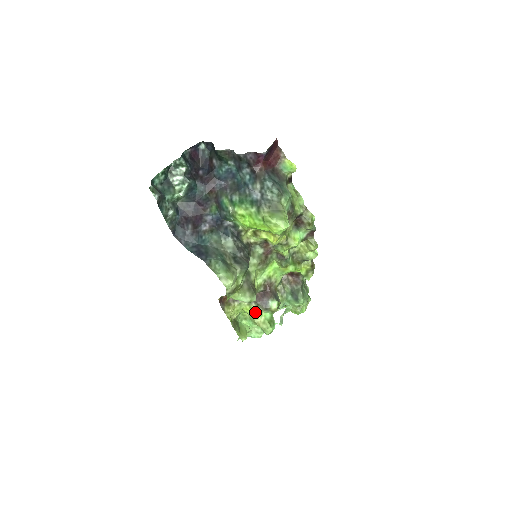
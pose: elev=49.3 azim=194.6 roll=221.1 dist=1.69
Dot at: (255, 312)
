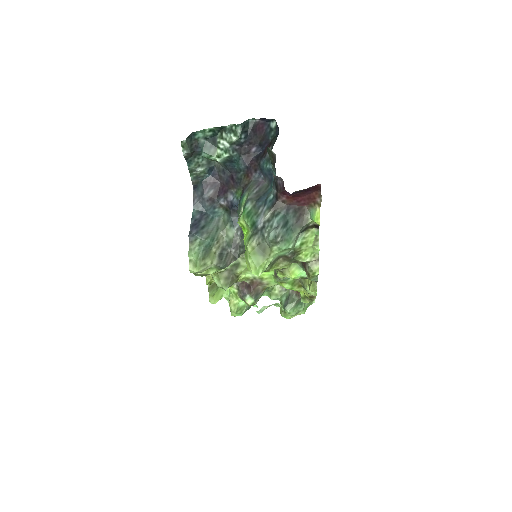
Dot at: (234, 292)
